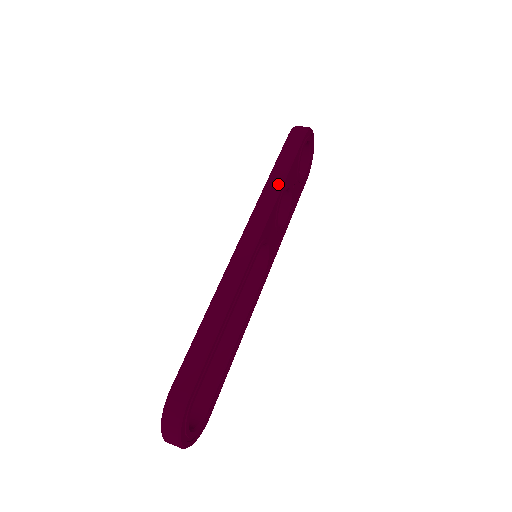
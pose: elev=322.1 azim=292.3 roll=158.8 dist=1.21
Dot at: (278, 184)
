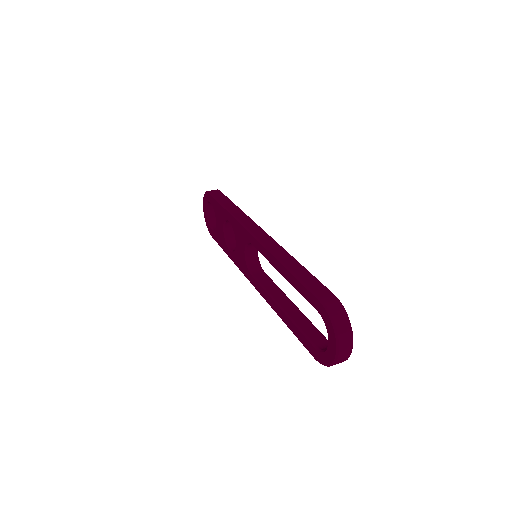
Dot at: (237, 209)
